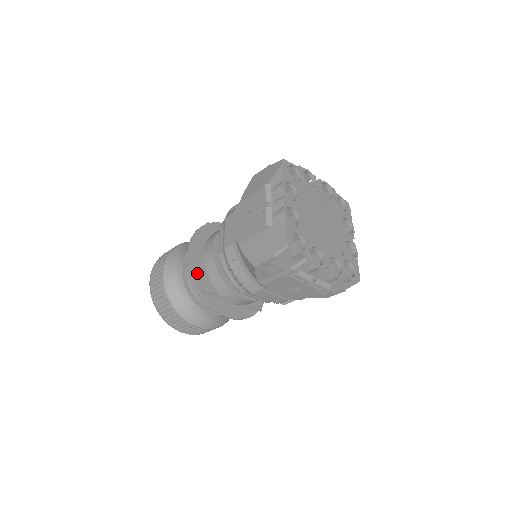
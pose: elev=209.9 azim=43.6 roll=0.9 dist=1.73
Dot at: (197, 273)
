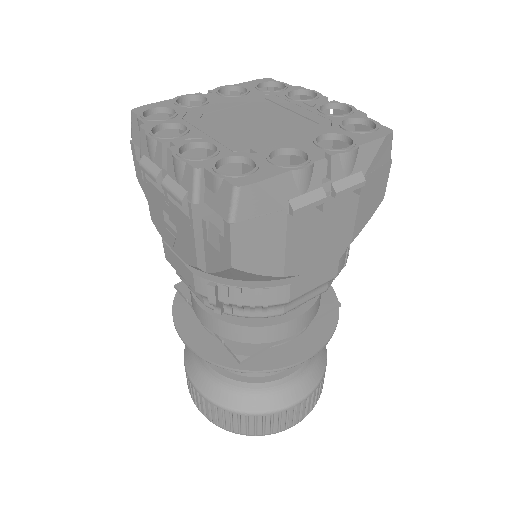
Dot at: occluded
